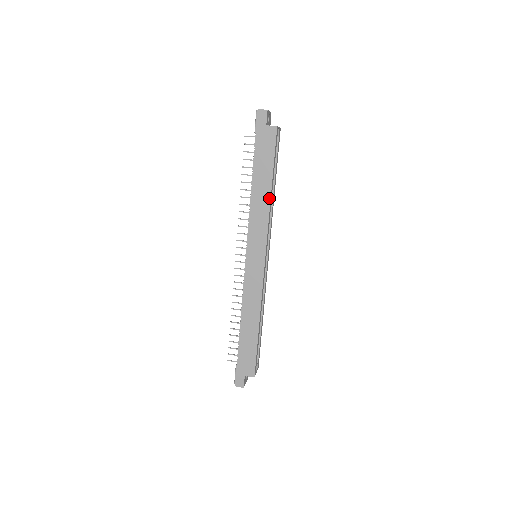
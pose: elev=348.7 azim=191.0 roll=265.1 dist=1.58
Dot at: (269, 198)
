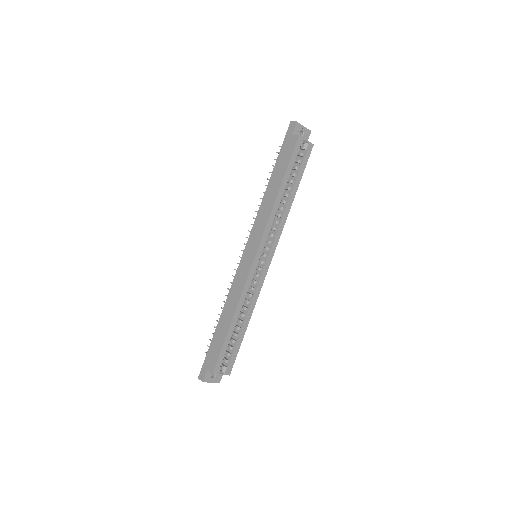
Dot at: (275, 199)
